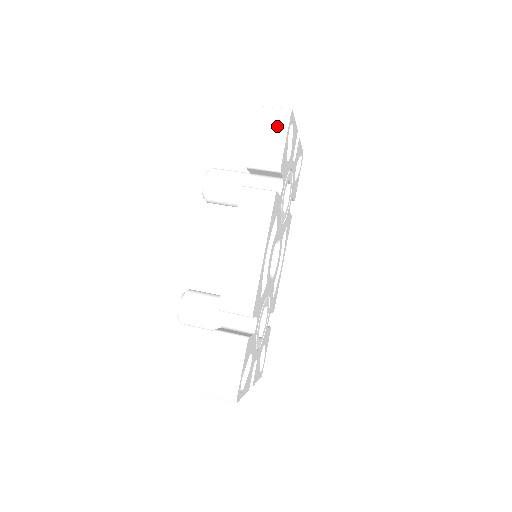
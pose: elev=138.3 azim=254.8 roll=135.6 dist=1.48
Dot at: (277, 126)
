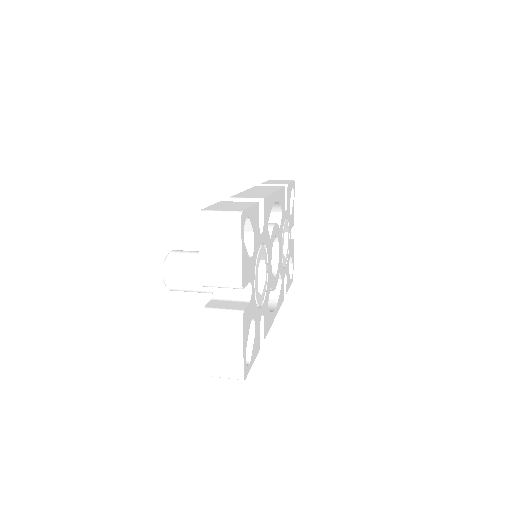
Dot at: (284, 181)
